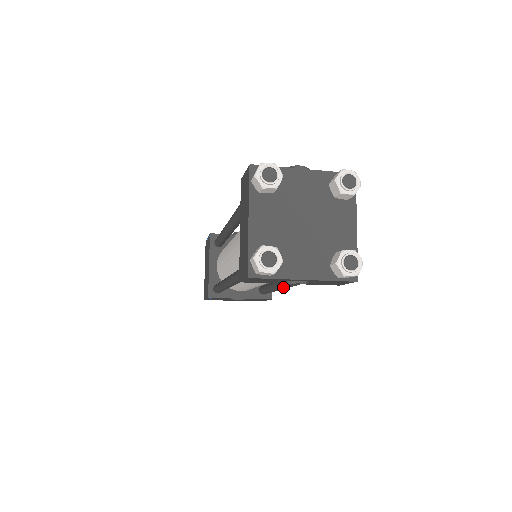
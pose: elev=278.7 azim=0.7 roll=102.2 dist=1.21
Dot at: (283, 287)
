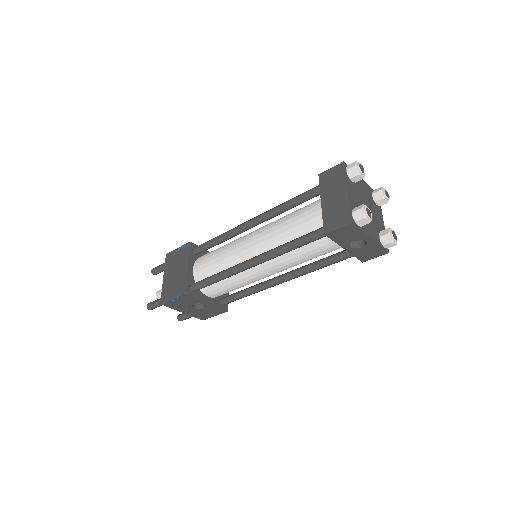
Dot at: (278, 282)
